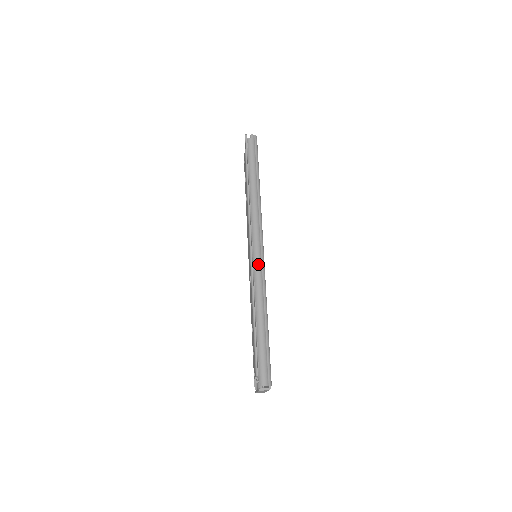
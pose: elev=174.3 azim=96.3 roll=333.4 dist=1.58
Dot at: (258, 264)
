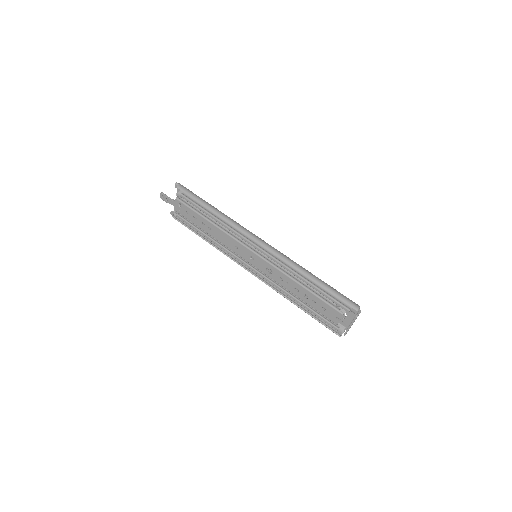
Dot at: (274, 249)
